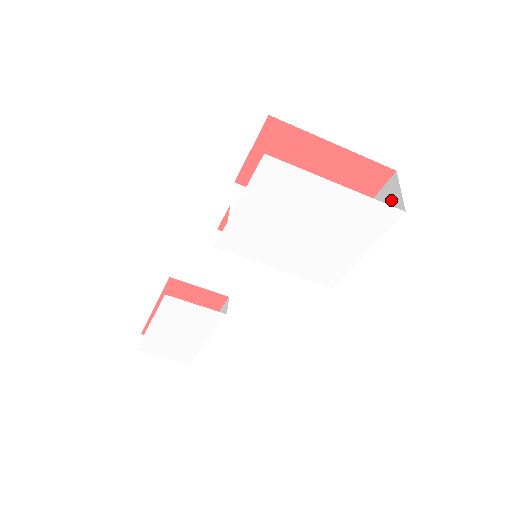
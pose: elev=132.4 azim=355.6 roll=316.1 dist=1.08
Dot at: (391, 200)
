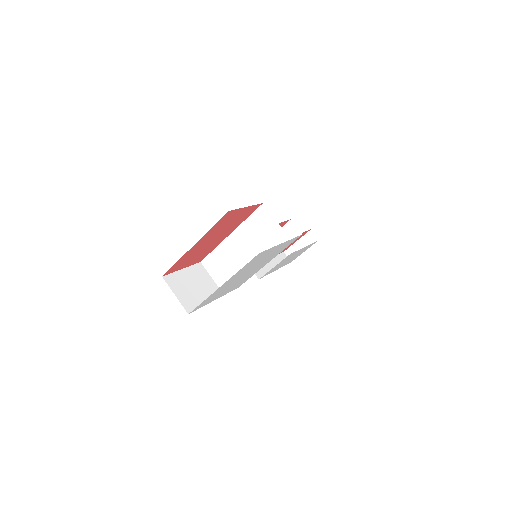
Dot at: occluded
